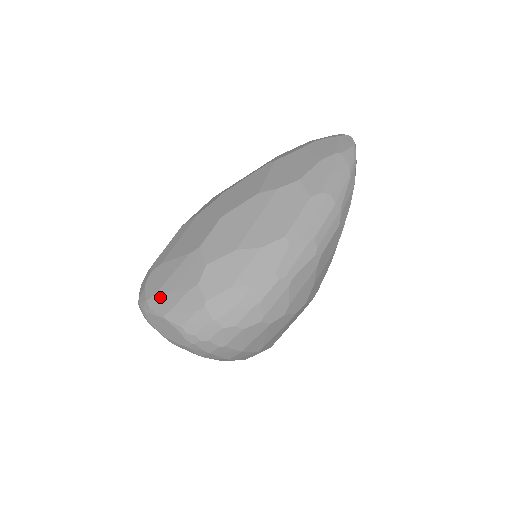
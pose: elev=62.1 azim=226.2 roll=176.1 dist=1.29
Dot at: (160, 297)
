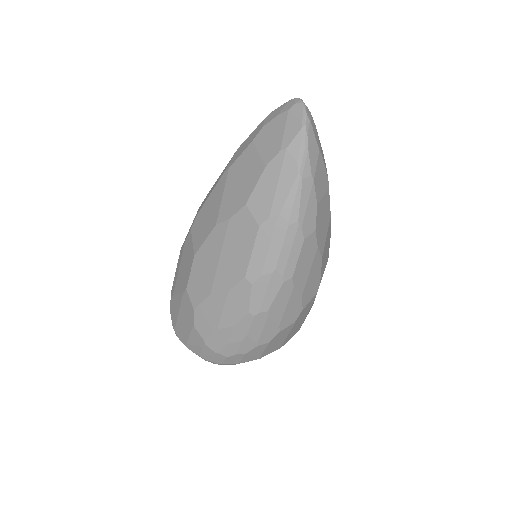
Dot at: (179, 330)
